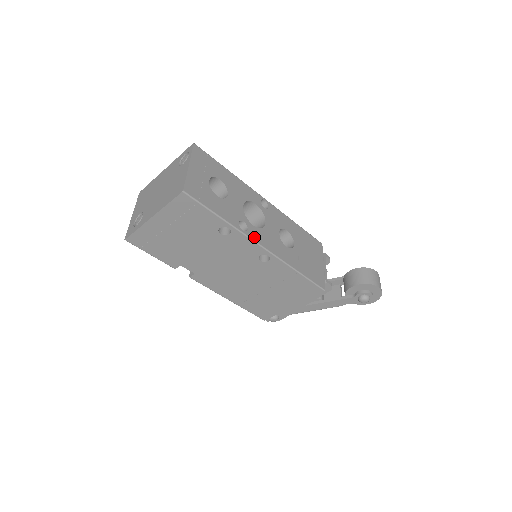
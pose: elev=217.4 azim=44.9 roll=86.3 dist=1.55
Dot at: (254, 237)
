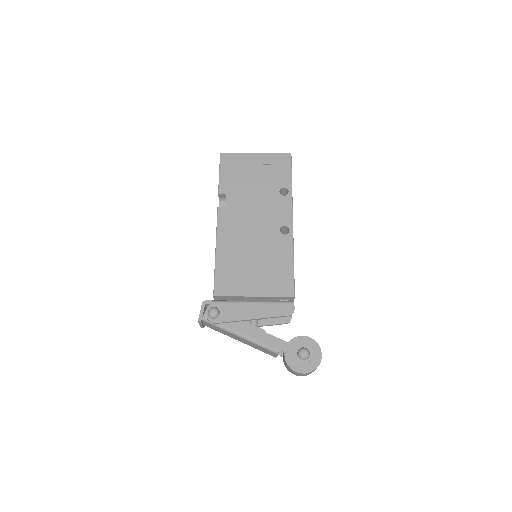
Dot at: occluded
